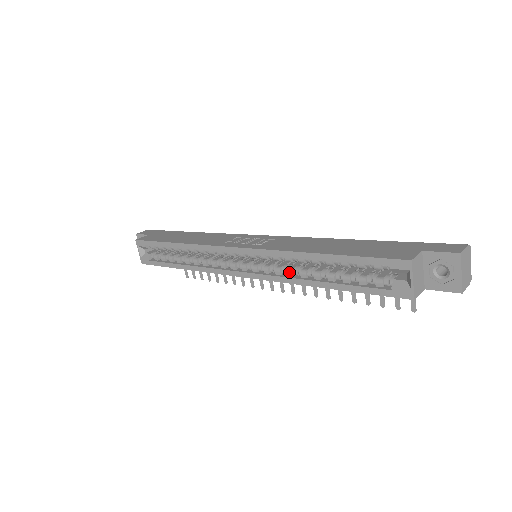
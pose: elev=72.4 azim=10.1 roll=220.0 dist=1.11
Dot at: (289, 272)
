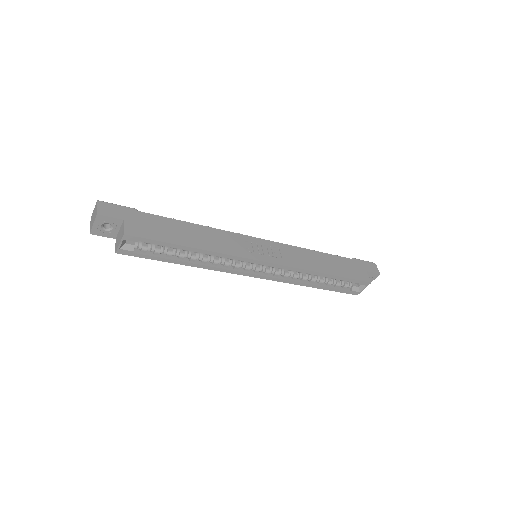
Dot at: (295, 278)
